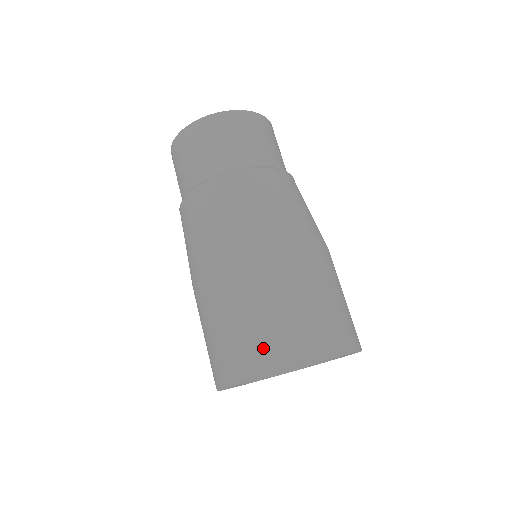
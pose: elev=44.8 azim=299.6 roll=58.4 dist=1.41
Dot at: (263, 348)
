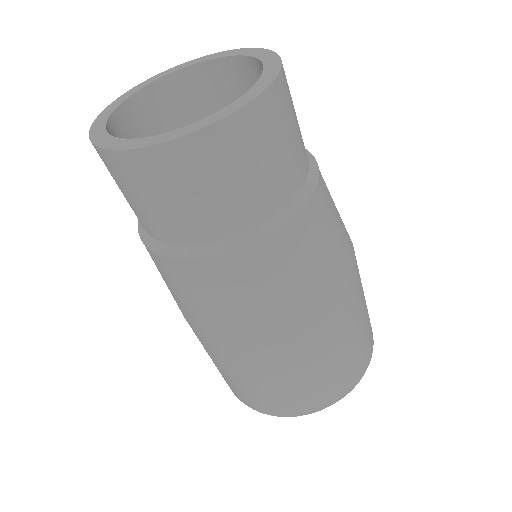
Dot at: (294, 402)
